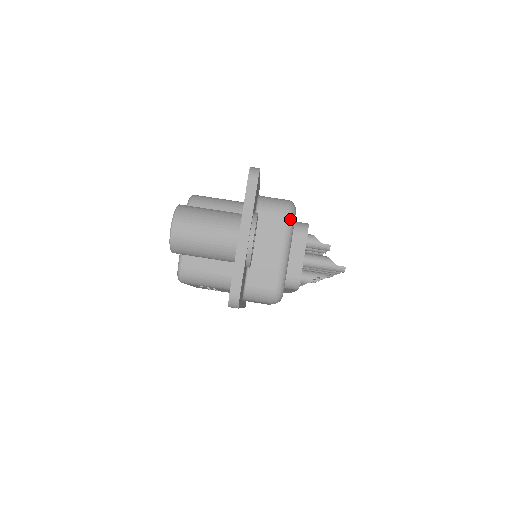
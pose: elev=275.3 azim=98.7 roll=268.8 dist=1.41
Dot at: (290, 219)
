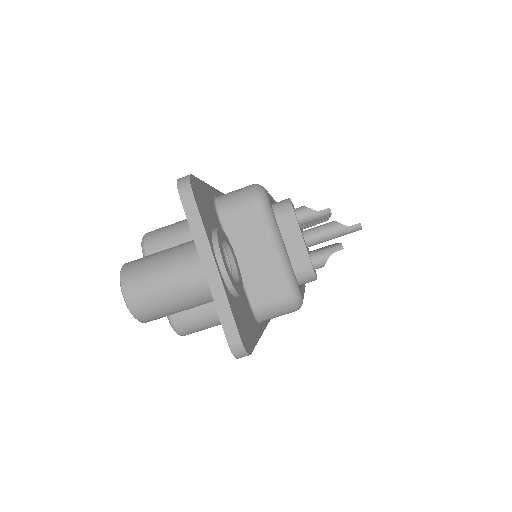
Dot at: (264, 208)
